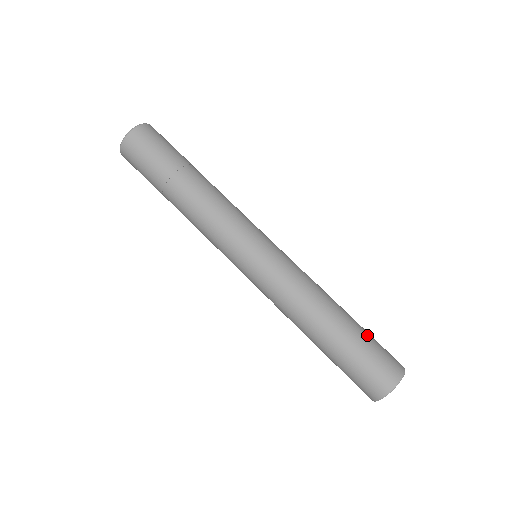
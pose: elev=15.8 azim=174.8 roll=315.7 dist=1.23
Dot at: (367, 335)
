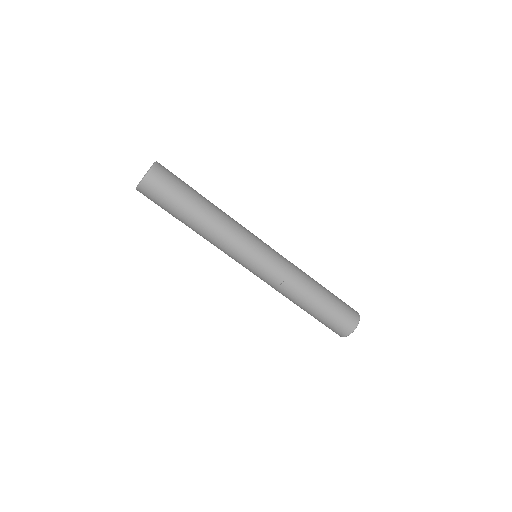
Dot at: occluded
